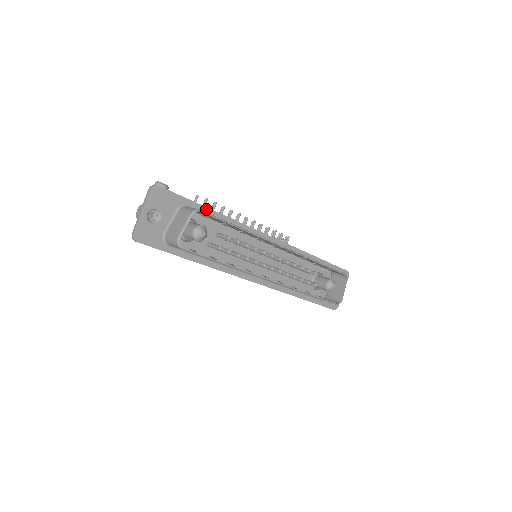
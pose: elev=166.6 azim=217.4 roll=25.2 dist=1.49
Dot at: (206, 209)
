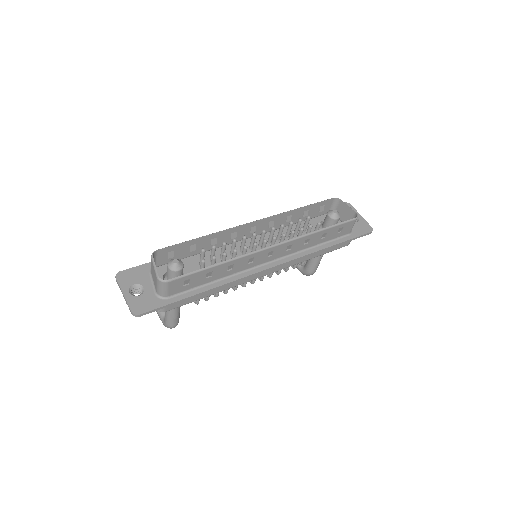
Dot at: occluded
